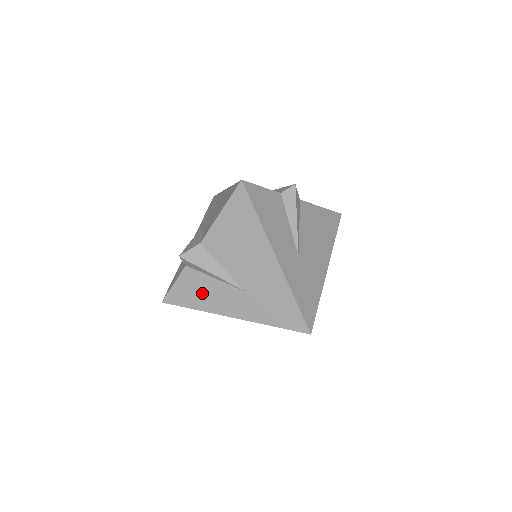
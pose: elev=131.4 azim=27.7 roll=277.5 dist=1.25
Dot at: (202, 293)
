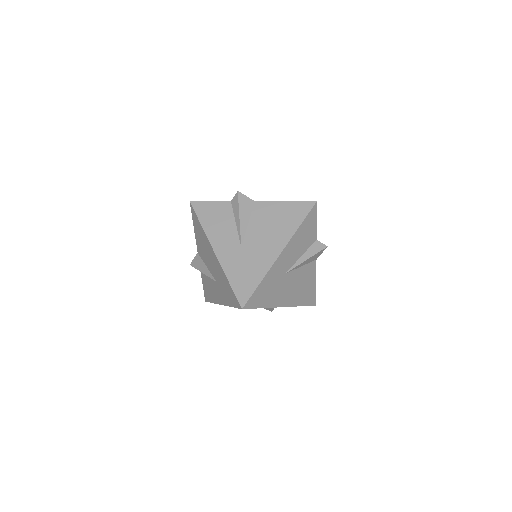
Dot at: (210, 289)
